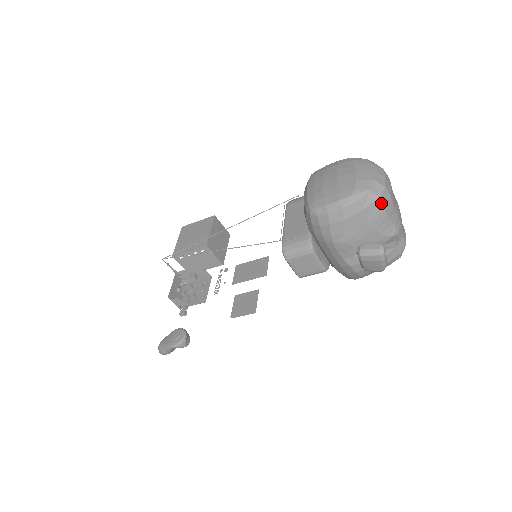
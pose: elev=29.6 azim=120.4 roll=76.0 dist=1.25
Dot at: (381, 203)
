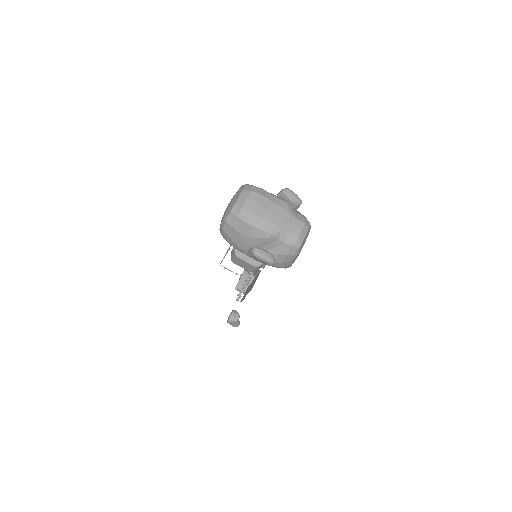
Dot at: (241, 219)
